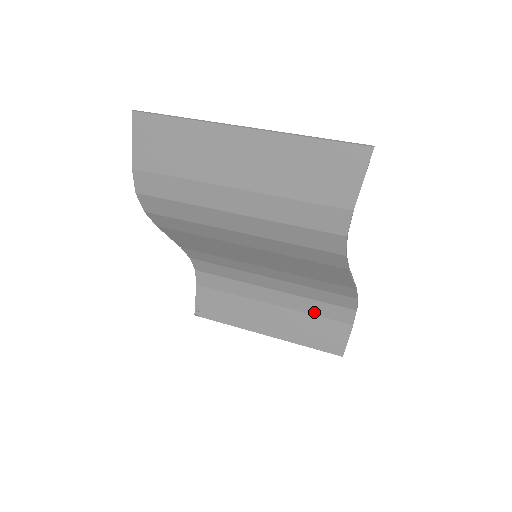
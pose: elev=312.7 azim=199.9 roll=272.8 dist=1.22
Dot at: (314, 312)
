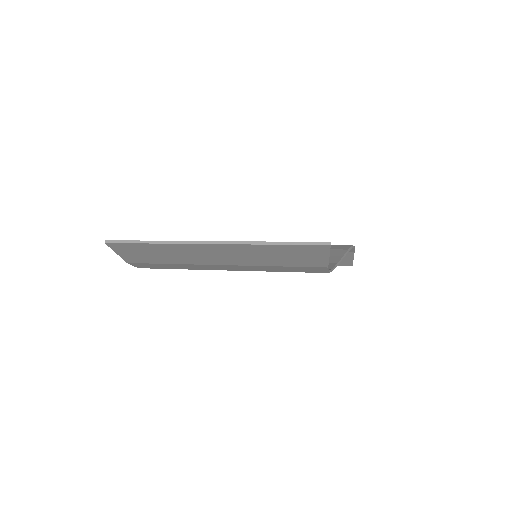
Dot at: occluded
